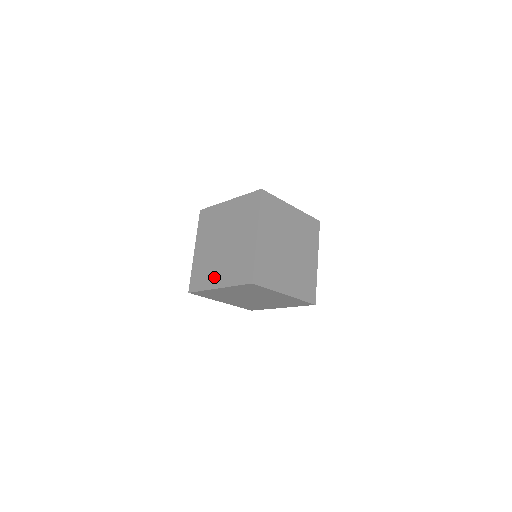
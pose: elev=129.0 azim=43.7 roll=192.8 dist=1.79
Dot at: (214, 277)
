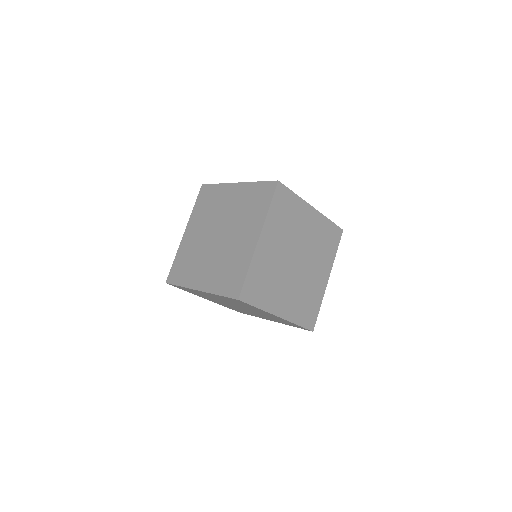
Dot at: (197, 275)
